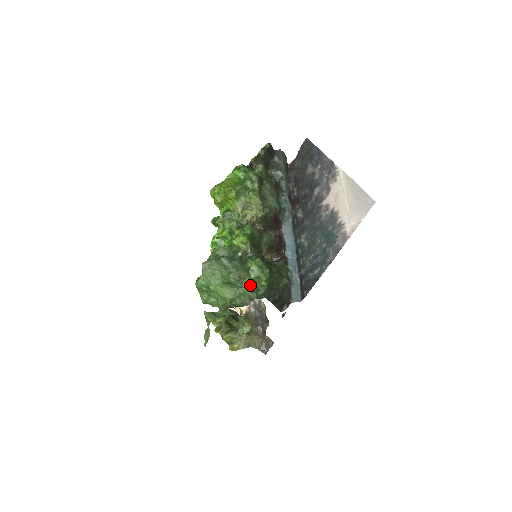
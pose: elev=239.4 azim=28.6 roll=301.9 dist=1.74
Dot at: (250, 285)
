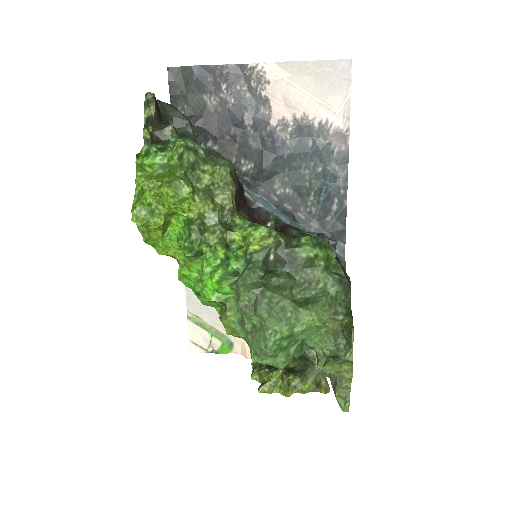
Dot at: (330, 277)
